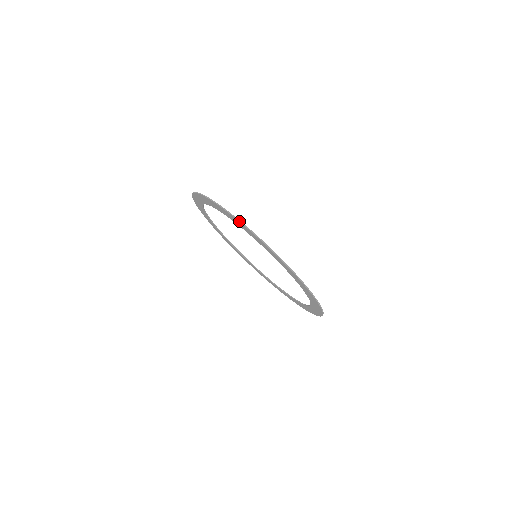
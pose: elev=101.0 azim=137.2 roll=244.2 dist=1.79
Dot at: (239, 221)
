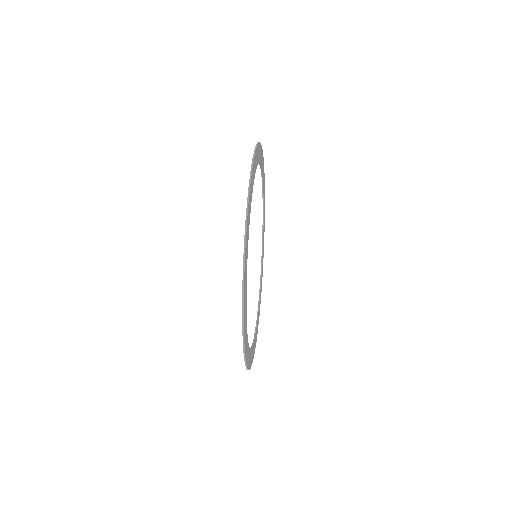
Dot at: (263, 161)
